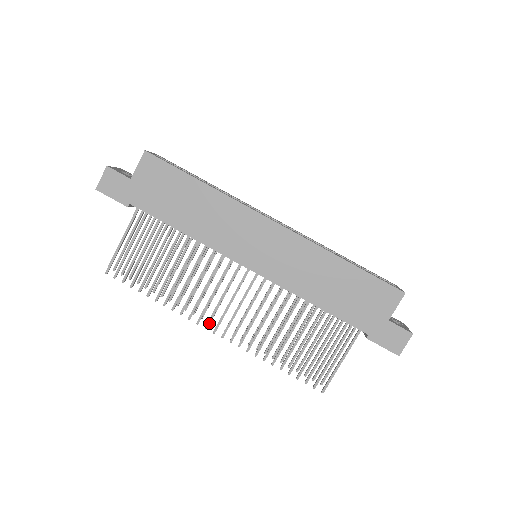
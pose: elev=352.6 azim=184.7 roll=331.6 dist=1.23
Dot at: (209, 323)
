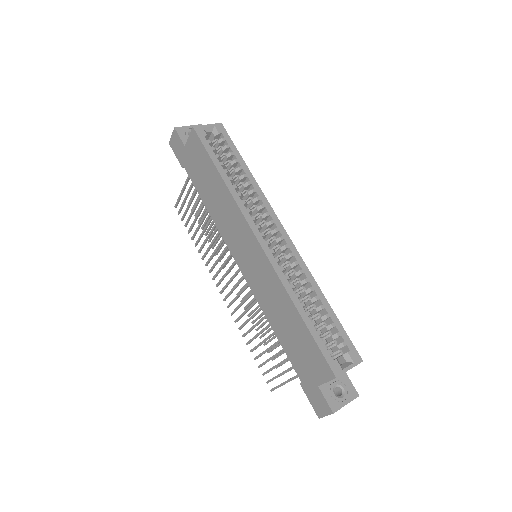
Dot at: (218, 284)
